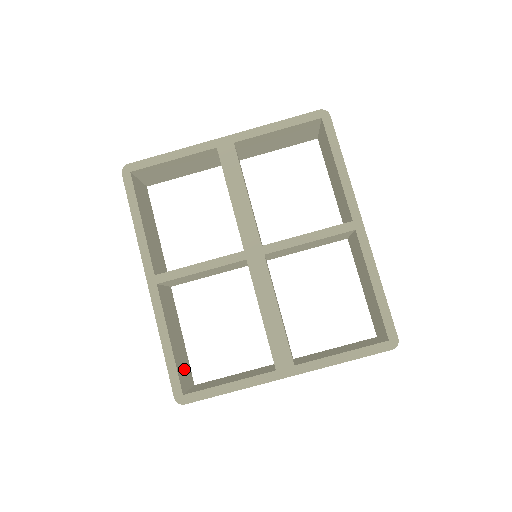
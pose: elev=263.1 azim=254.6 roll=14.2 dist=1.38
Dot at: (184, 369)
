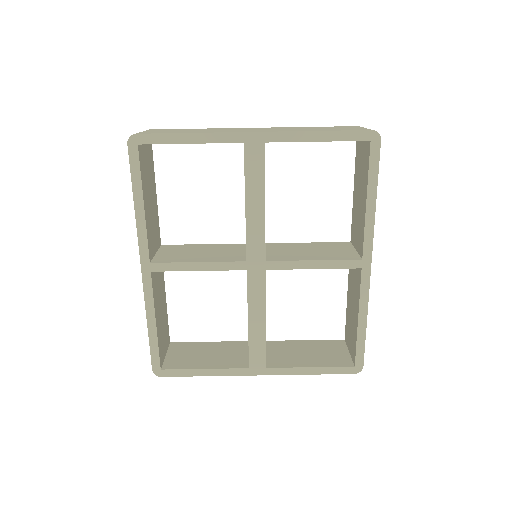
Dot at: (164, 338)
